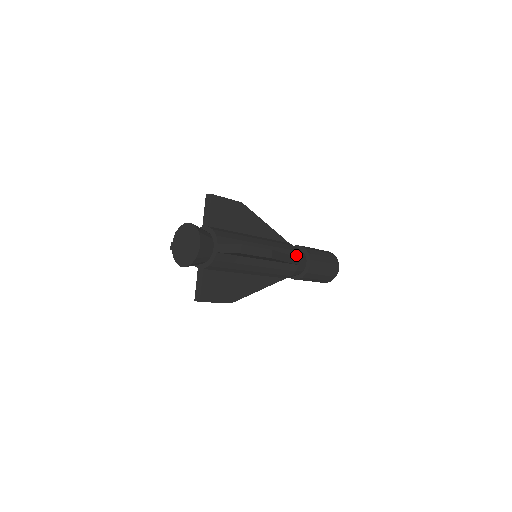
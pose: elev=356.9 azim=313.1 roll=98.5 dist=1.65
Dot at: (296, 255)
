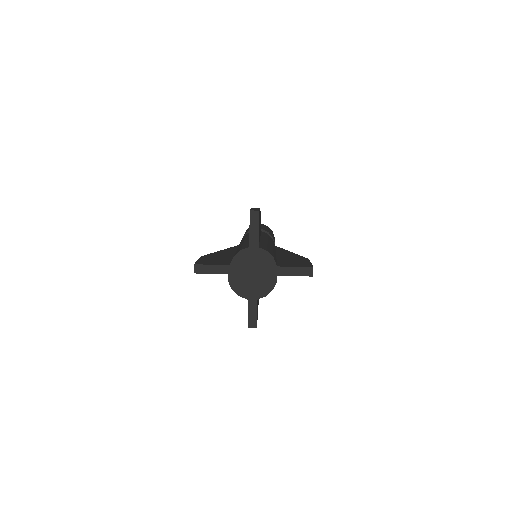
Dot at: (274, 244)
